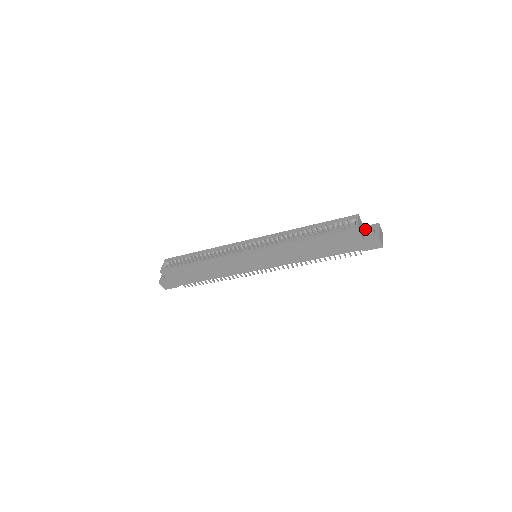
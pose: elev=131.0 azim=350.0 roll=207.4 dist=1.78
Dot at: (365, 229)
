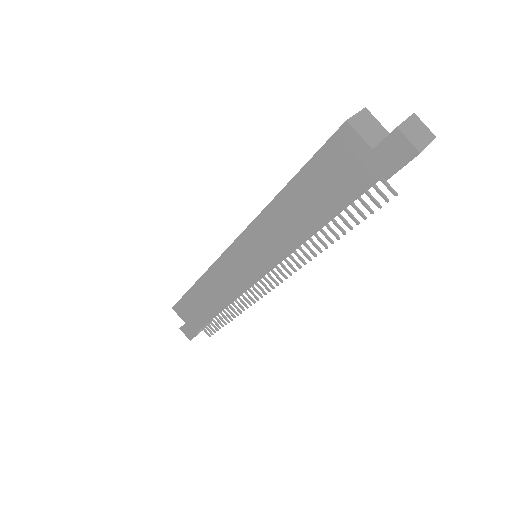
Dot at: occluded
